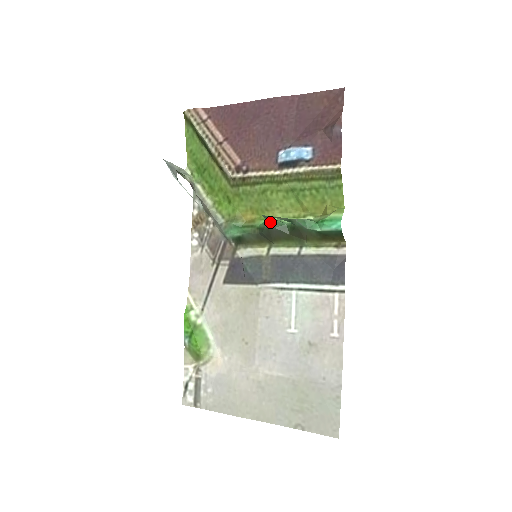
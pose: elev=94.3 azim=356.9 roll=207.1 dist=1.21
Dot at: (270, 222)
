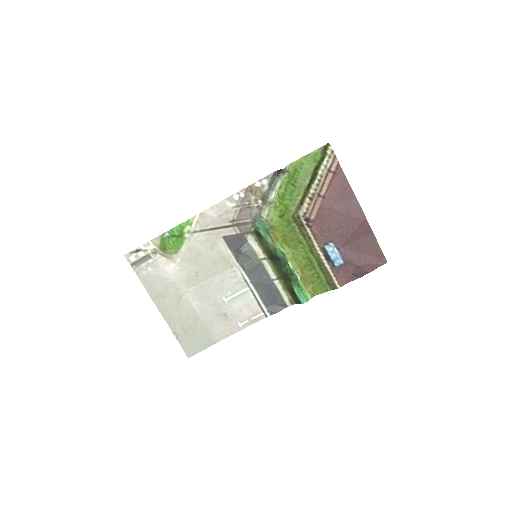
Dot at: (284, 258)
